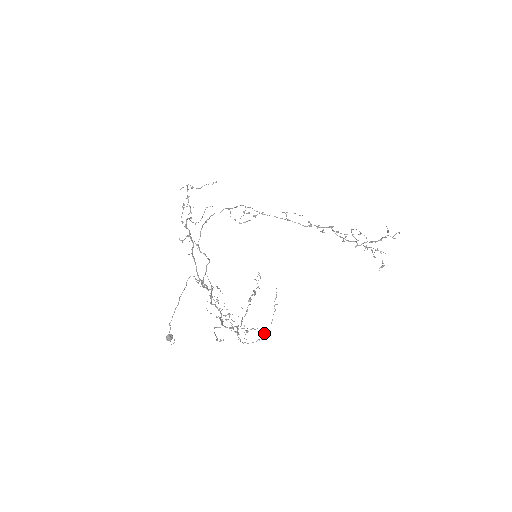
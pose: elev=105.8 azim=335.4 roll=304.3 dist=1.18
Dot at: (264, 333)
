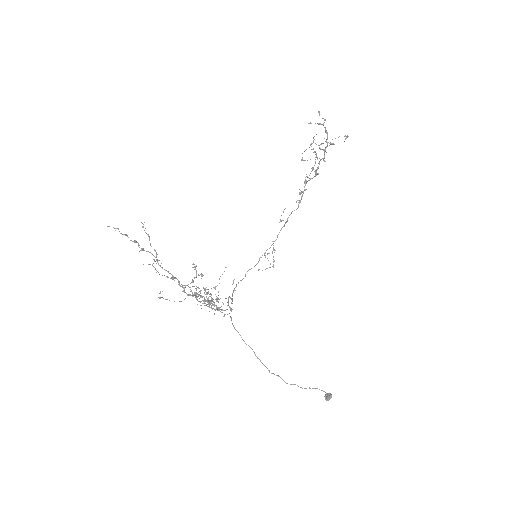
Dot at: occluded
